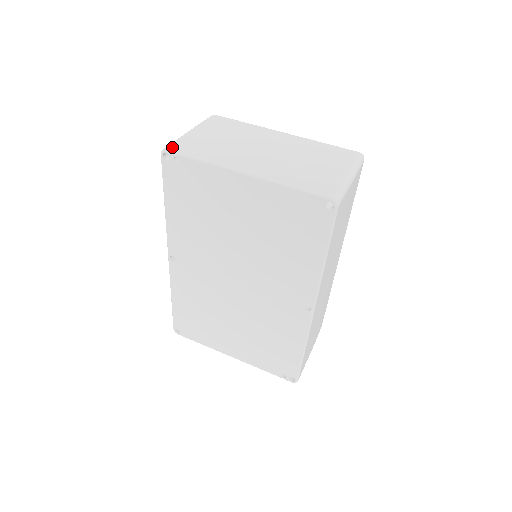
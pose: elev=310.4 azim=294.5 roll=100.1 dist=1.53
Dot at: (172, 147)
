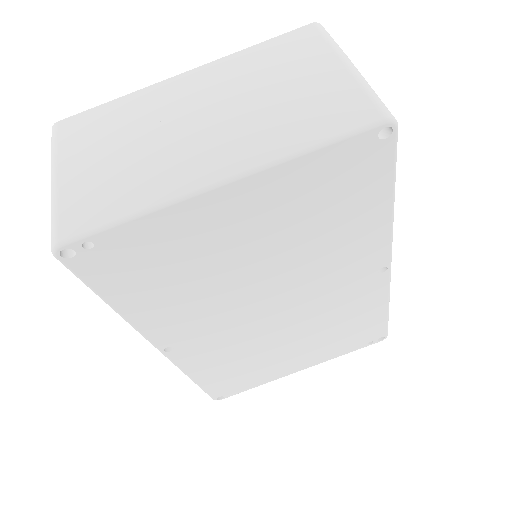
Dot at: (62, 232)
